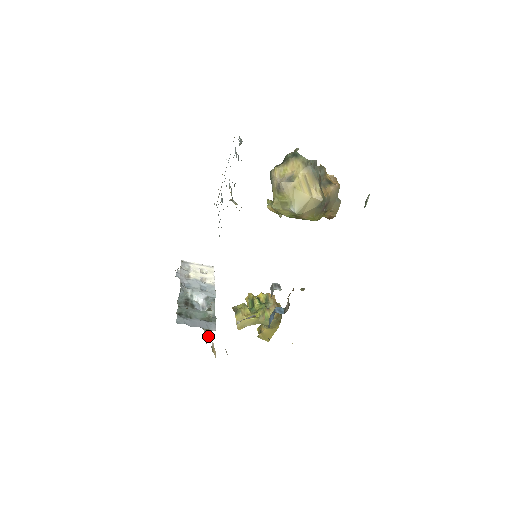
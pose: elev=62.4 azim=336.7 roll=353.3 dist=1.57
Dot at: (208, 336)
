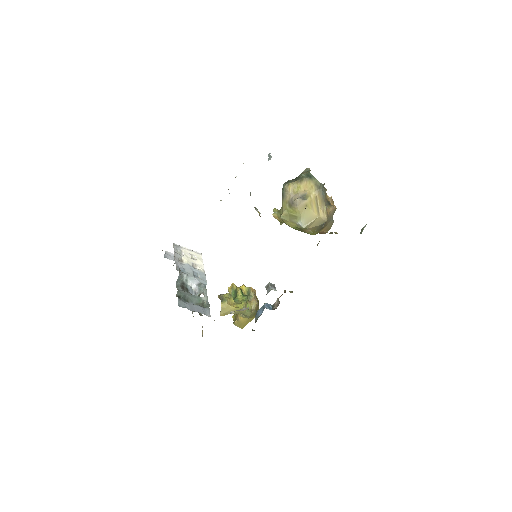
Dot at: occluded
